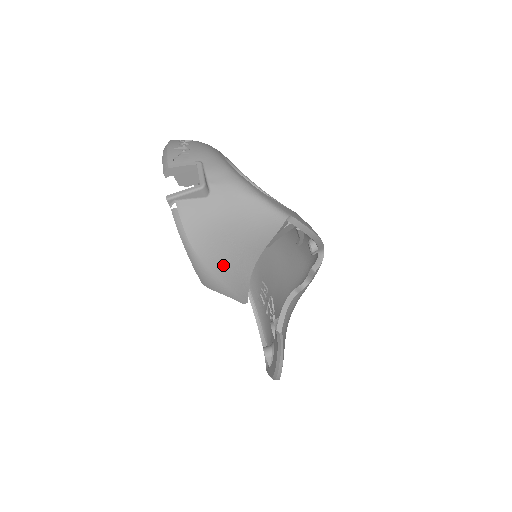
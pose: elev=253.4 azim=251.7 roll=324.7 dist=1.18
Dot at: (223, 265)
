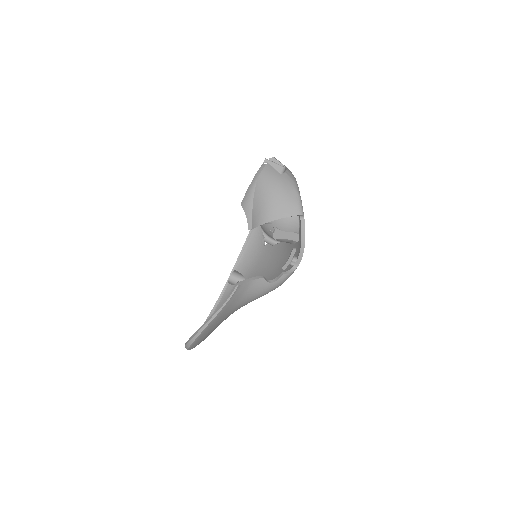
Dot at: (260, 201)
